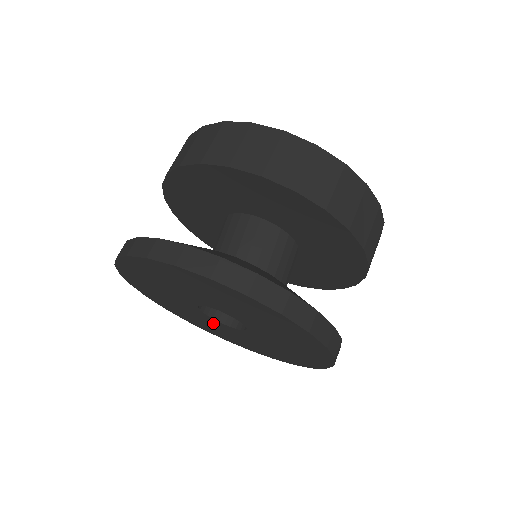
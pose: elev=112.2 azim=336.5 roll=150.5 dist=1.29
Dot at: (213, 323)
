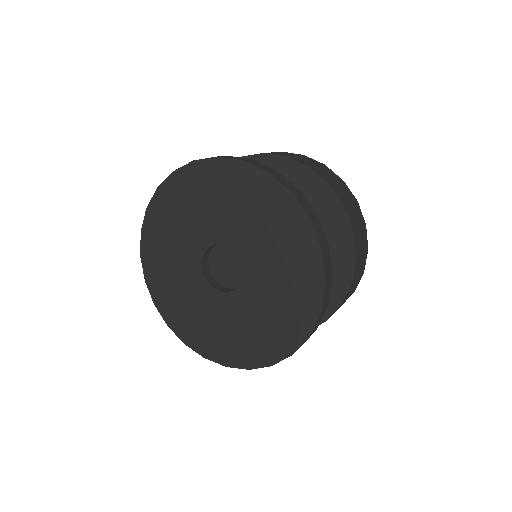
Dot at: (188, 271)
